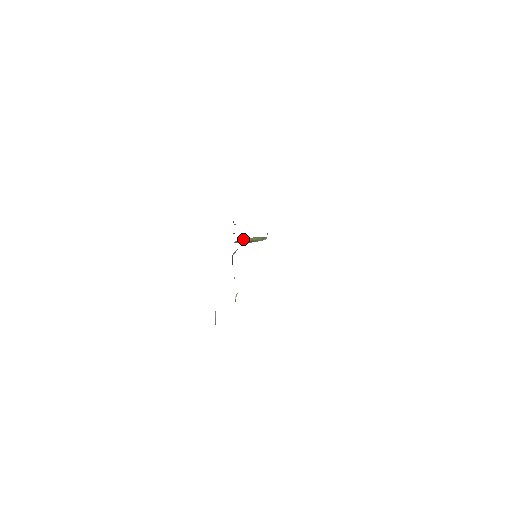
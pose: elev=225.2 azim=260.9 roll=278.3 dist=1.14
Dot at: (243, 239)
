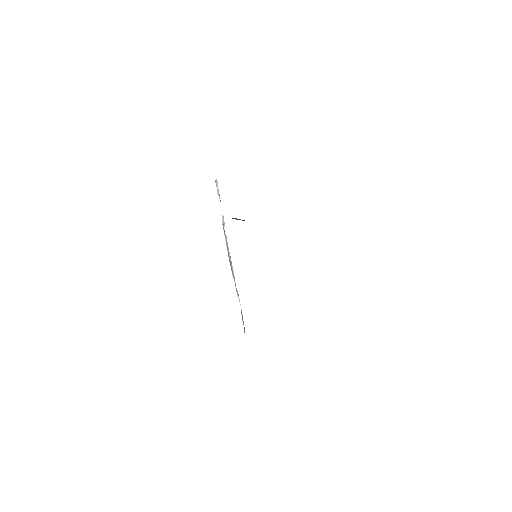
Dot at: (236, 218)
